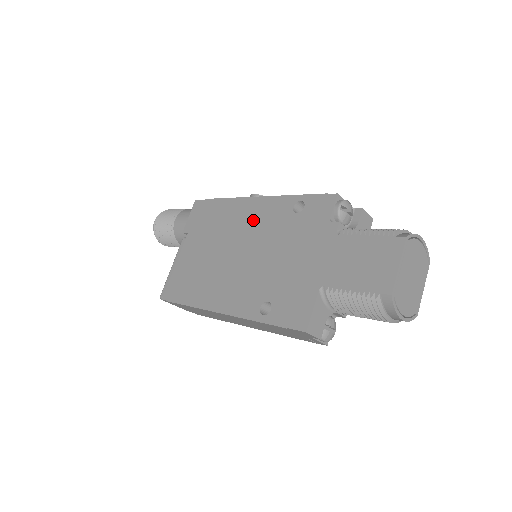
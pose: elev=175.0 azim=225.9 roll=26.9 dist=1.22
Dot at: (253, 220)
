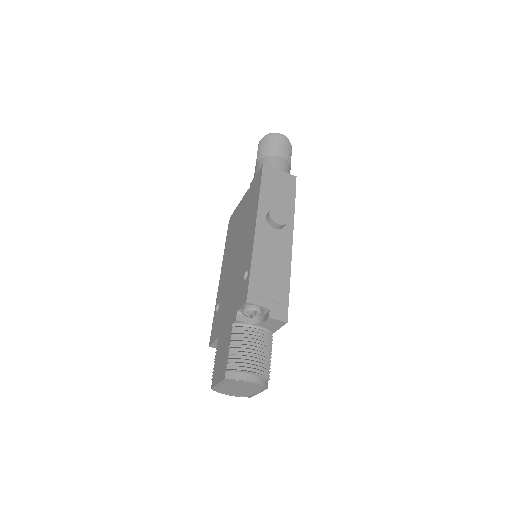
Dot at: (246, 243)
